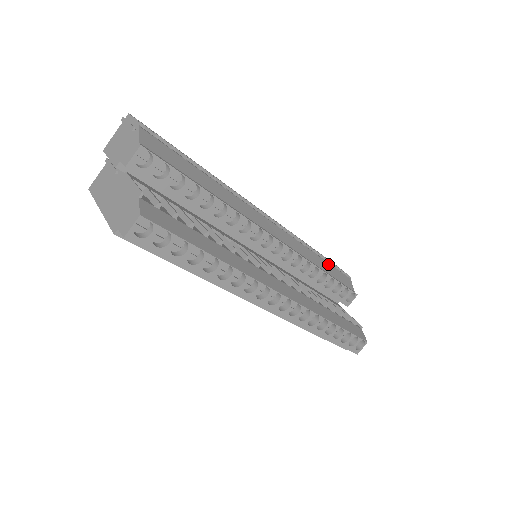
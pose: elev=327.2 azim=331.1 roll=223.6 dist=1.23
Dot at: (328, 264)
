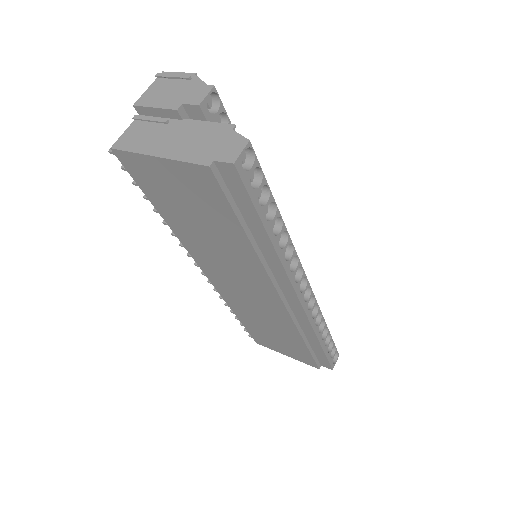
Dot at: occluded
